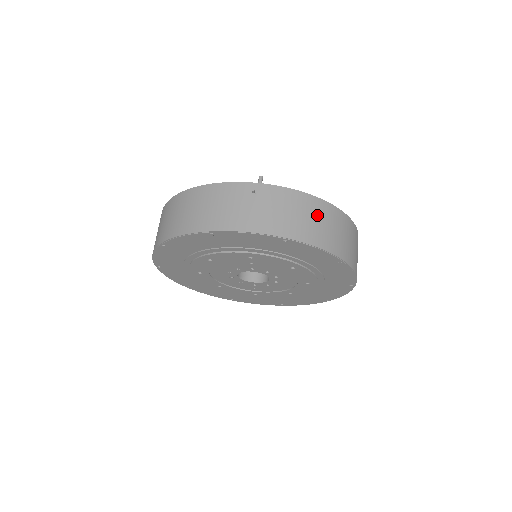
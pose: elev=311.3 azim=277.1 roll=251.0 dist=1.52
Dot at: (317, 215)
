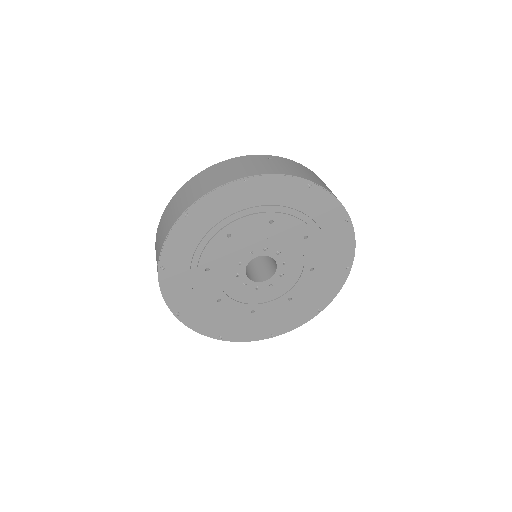
Dot at: (321, 181)
